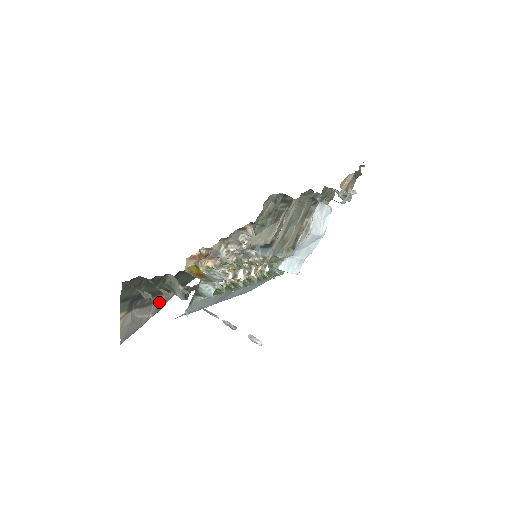
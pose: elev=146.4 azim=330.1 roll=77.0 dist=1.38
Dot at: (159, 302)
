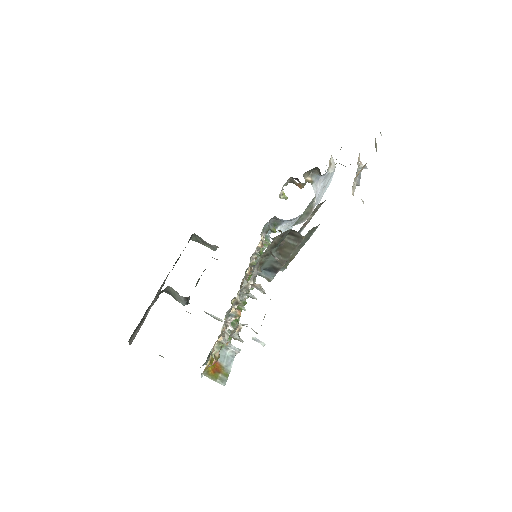
Dot at: (158, 293)
